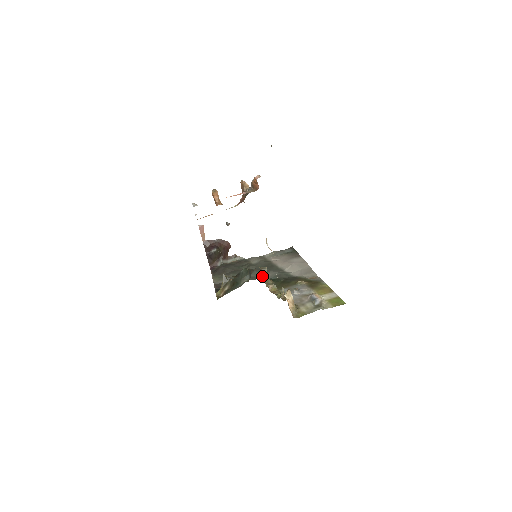
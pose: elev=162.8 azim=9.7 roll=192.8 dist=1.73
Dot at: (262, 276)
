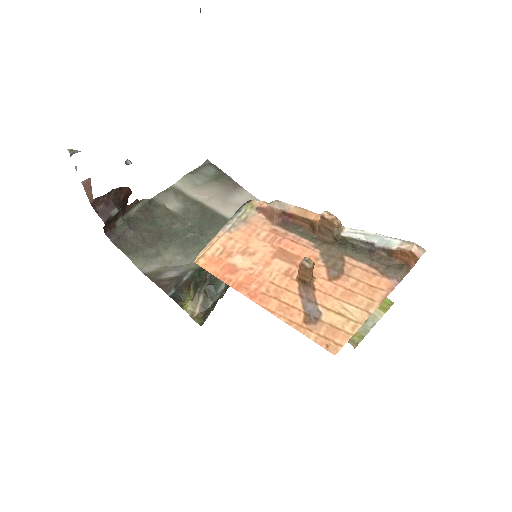
Dot at: occluded
